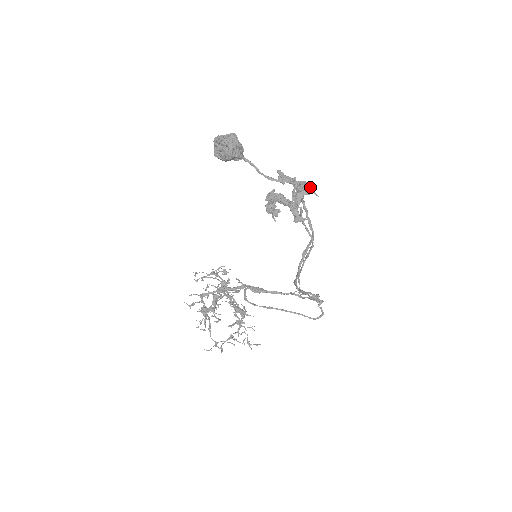
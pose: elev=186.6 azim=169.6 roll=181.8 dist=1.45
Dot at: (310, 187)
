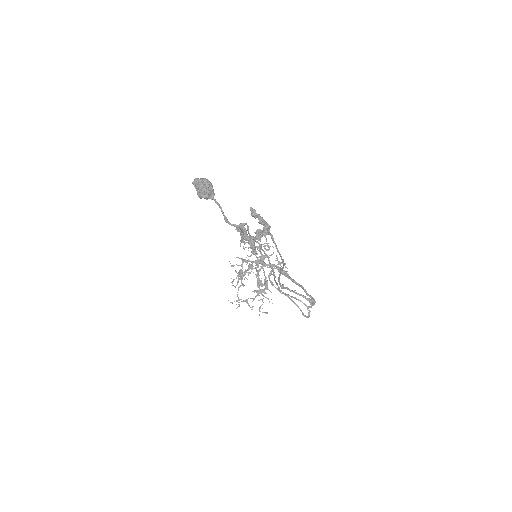
Dot at: (264, 231)
